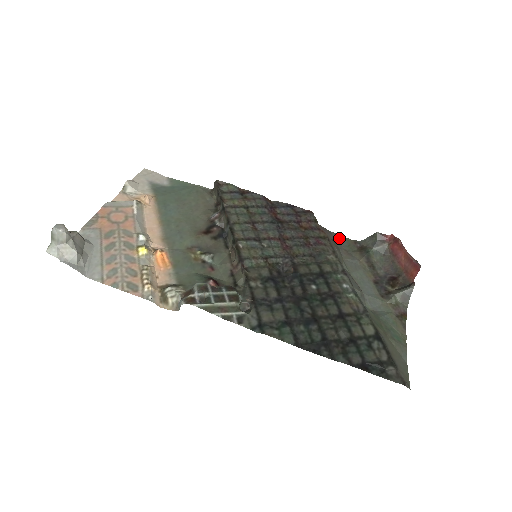
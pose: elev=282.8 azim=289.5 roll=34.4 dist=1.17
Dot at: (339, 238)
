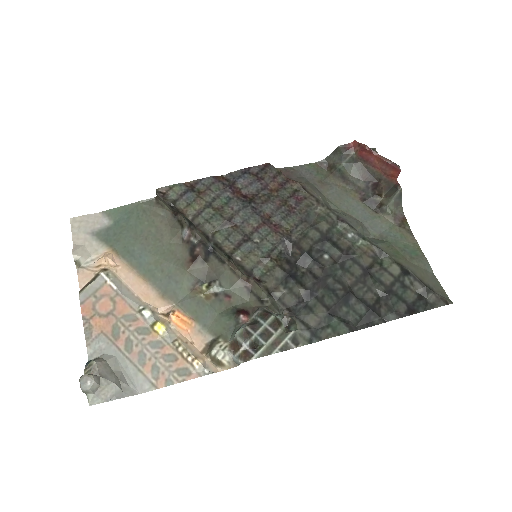
Dot at: (305, 170)
